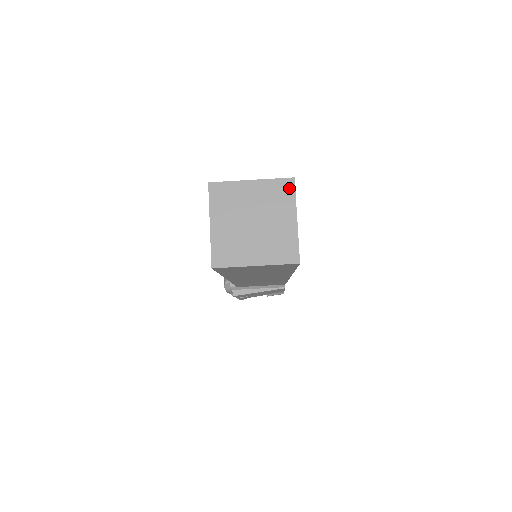
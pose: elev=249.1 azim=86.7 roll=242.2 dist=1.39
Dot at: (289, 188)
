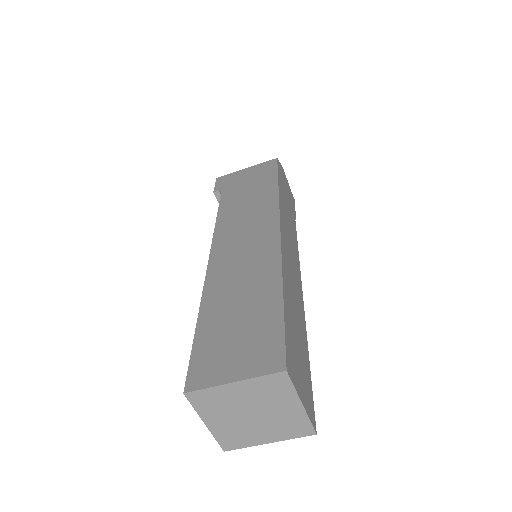
Dot at: (283, 381)
